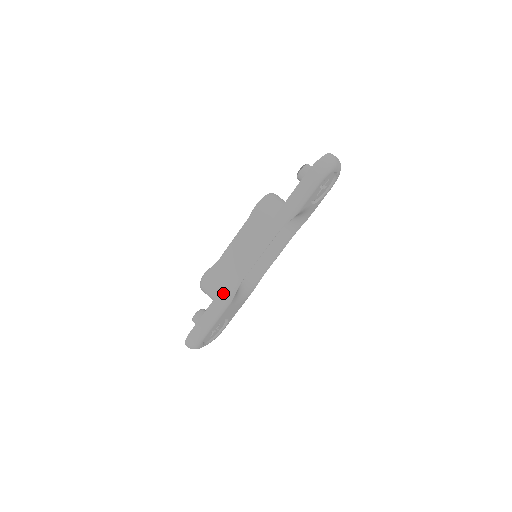
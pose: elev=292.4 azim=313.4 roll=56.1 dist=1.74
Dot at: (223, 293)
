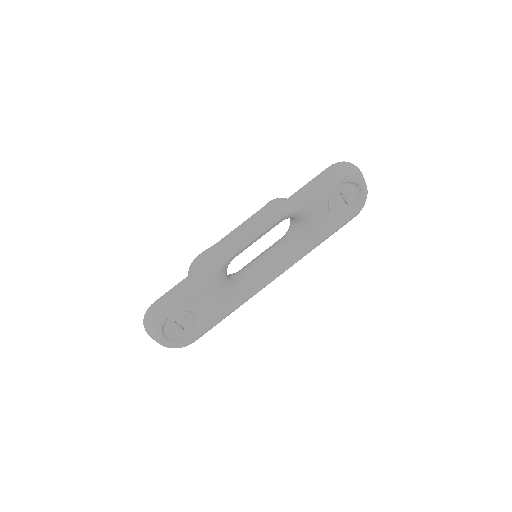
Dot at: (206, 265)
